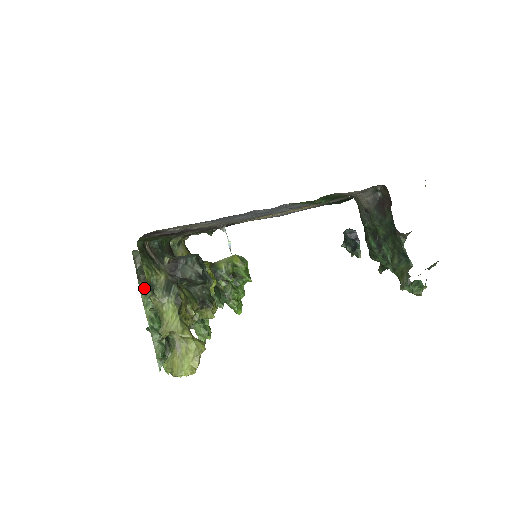
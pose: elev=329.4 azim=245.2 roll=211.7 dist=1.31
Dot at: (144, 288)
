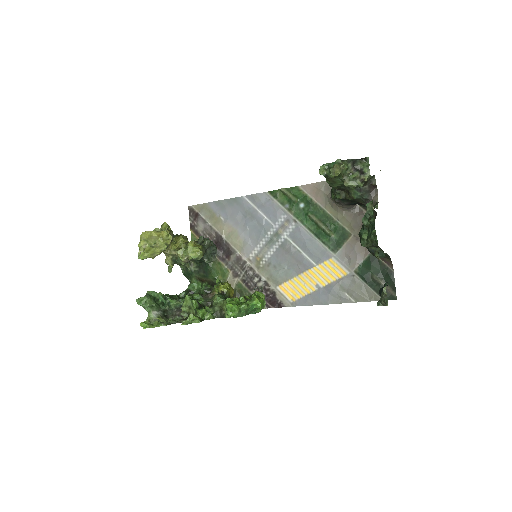
Dot at: occluded
